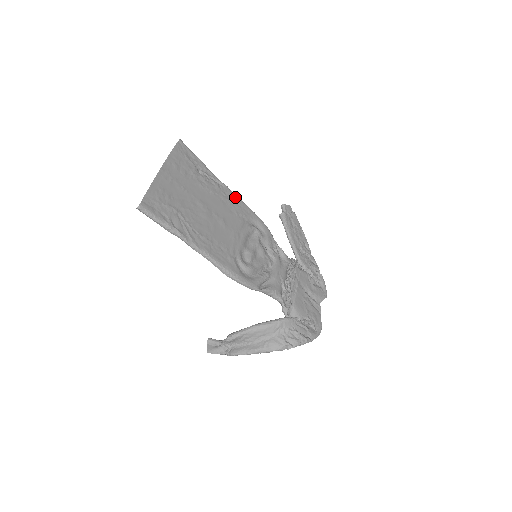
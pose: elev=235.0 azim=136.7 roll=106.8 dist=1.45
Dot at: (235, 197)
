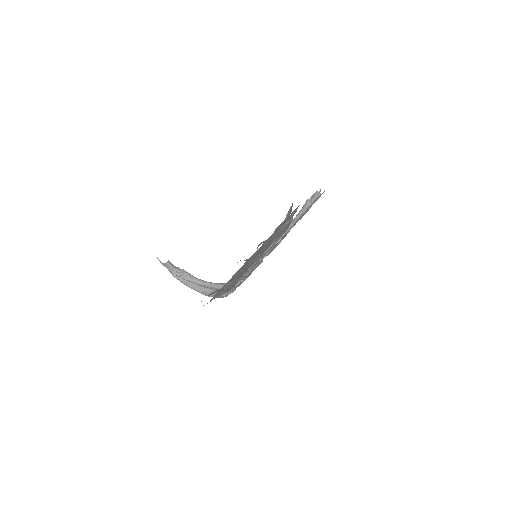
Dot at: occluded
